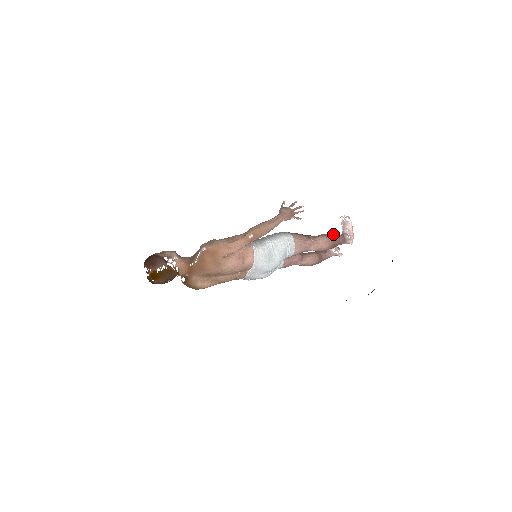
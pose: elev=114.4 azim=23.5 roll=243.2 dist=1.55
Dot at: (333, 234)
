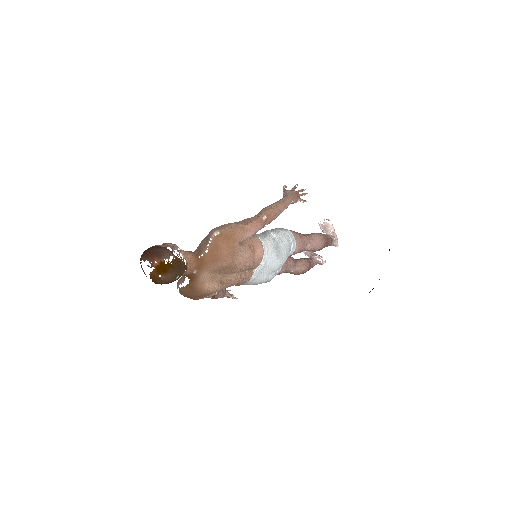
Dot at: occluded
